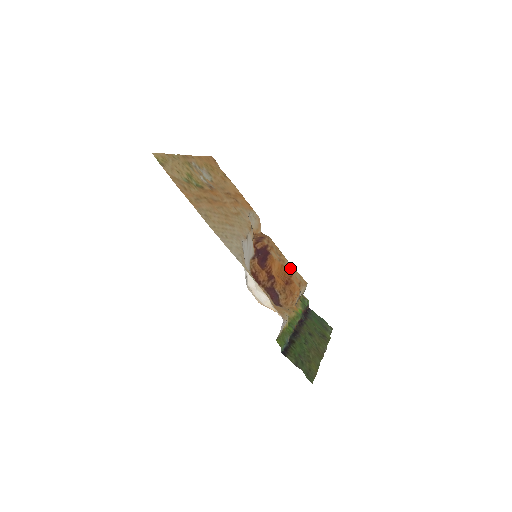
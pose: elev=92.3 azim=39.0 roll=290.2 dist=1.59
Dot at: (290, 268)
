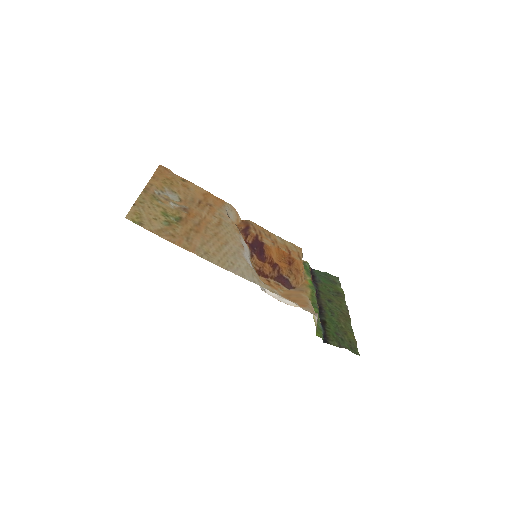
Dot at: (284, 244)
